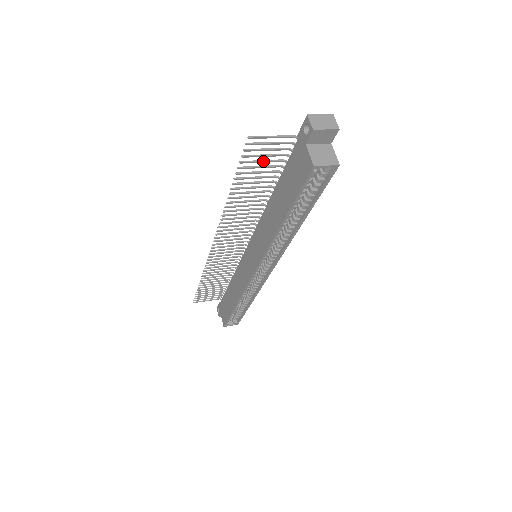
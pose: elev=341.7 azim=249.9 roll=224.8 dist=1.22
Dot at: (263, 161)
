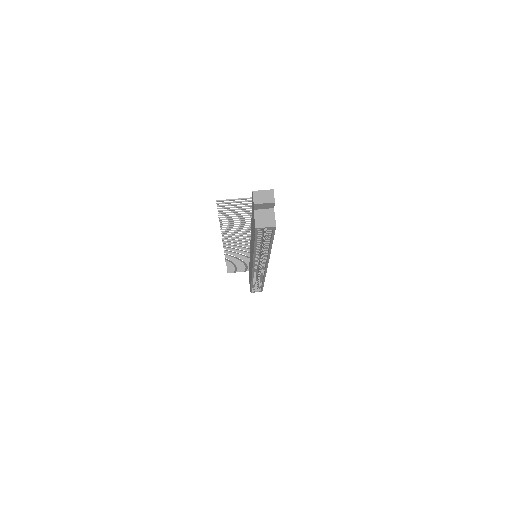
Dot at: occluded
